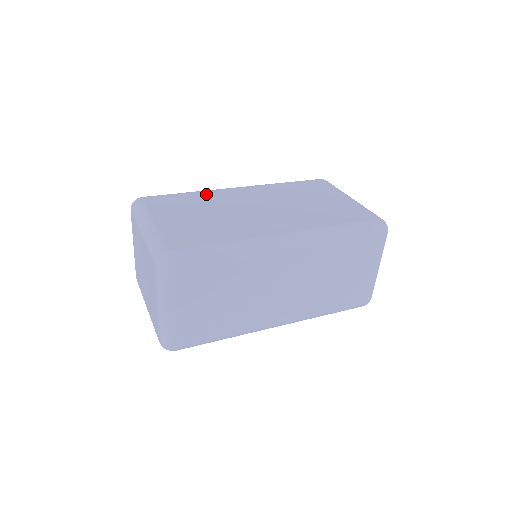
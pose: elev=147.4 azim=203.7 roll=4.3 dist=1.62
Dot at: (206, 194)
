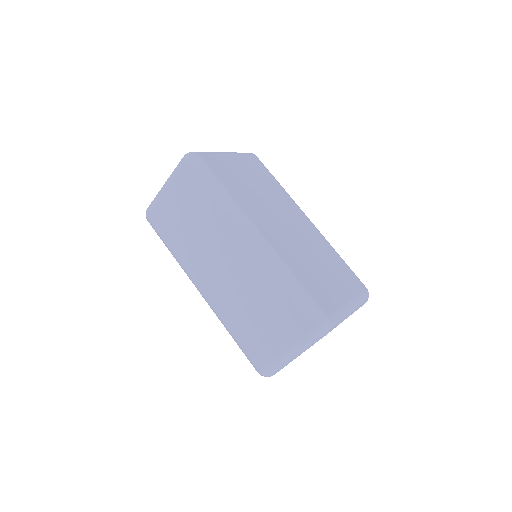
Dot at: (284, 194)
